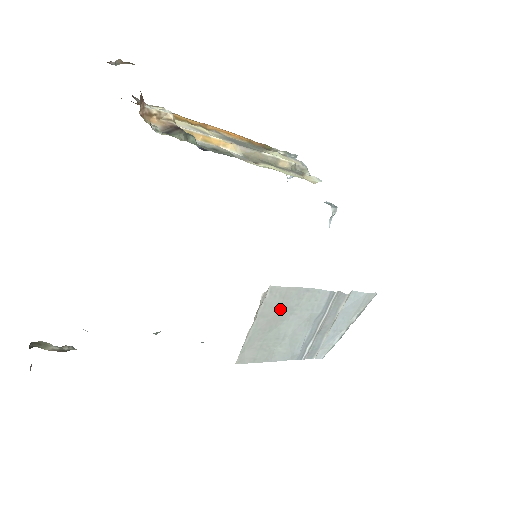
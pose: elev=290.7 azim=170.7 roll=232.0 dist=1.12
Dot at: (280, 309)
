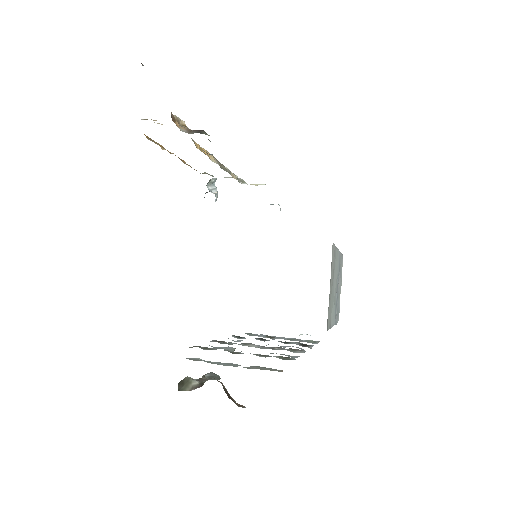
Dot at: (333, 268)
